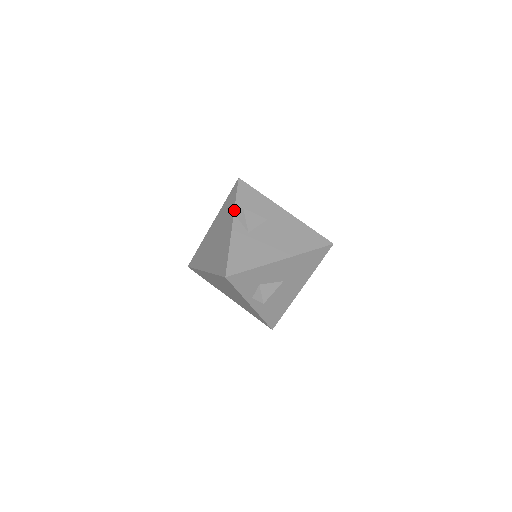
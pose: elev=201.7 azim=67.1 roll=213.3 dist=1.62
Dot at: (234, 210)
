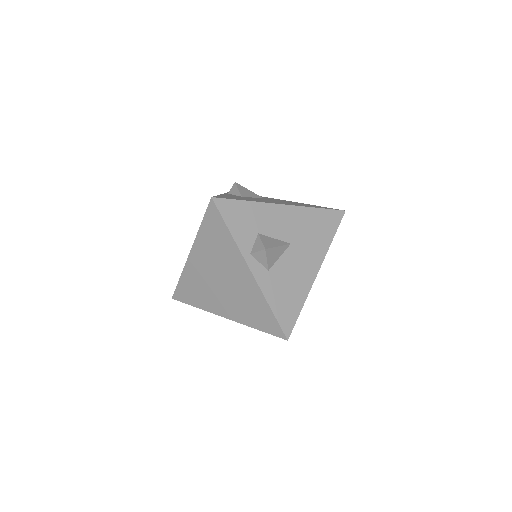
Dot at: occluded
